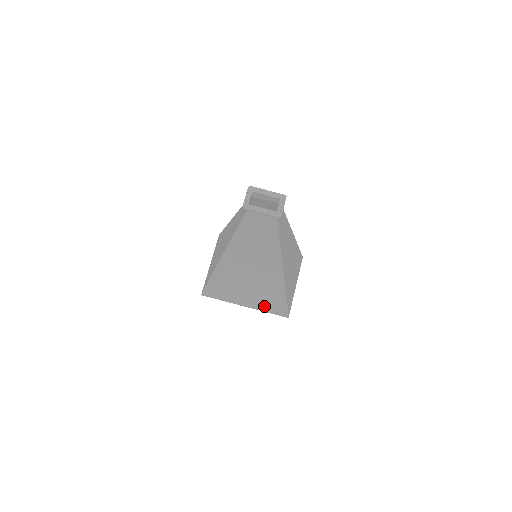
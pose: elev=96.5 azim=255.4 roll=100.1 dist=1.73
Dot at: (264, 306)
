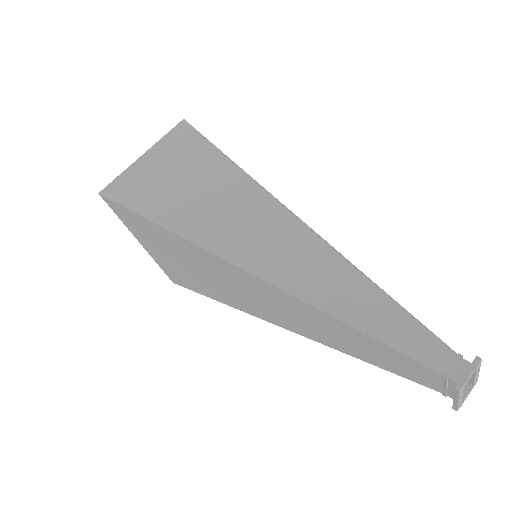
Dot at: (171, 268)
